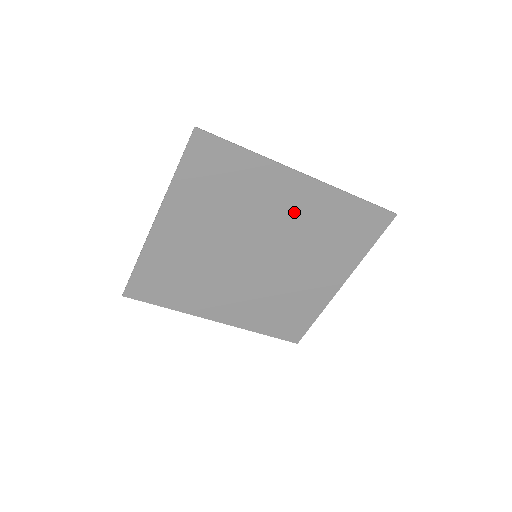
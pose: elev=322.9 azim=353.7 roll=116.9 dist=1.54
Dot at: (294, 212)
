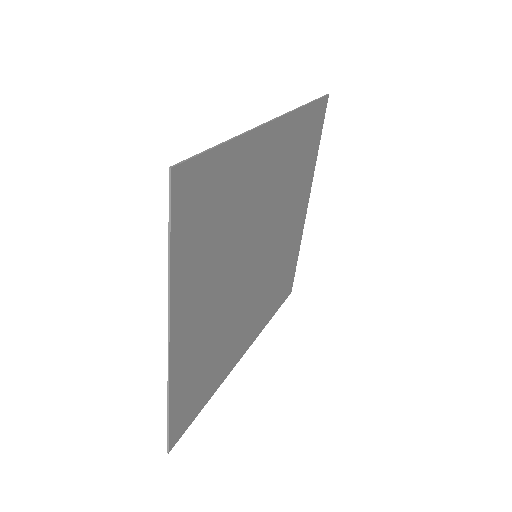
Dot at: (273, 174)
